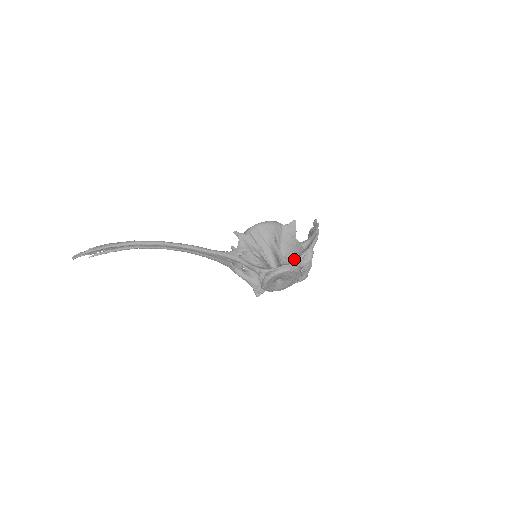
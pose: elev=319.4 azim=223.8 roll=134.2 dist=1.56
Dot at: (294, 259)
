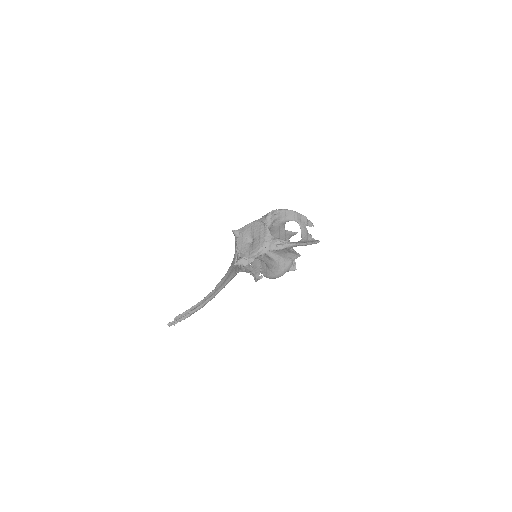
Dot at: occluded
